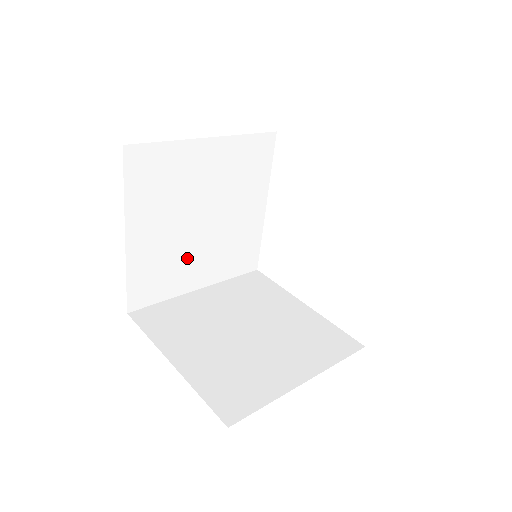
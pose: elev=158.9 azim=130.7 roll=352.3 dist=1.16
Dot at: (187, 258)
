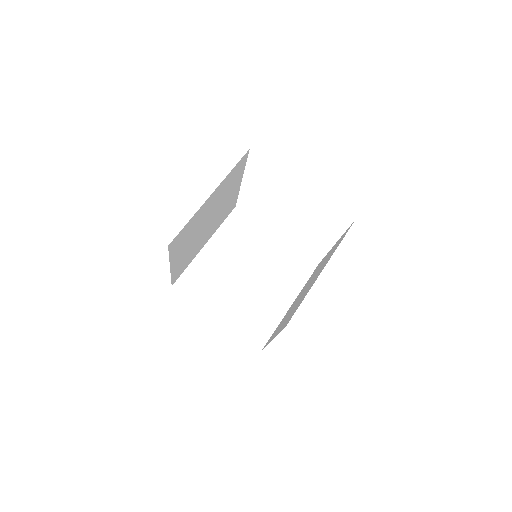
Dot at: (199, 242)
